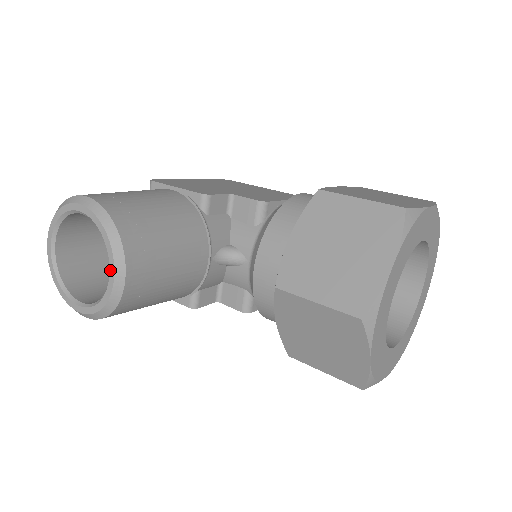
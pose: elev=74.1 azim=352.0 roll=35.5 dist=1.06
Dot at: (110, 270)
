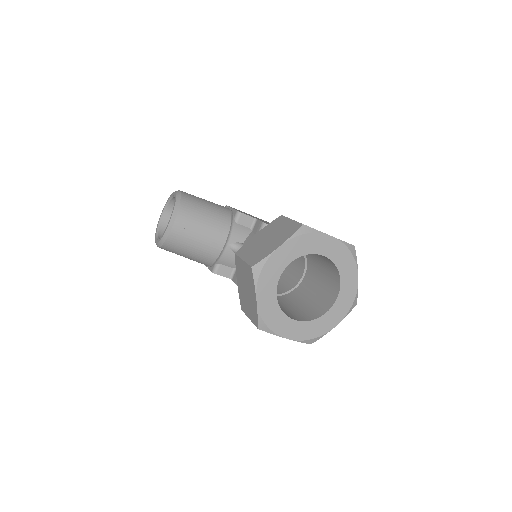
Dot at: (170, 220)
